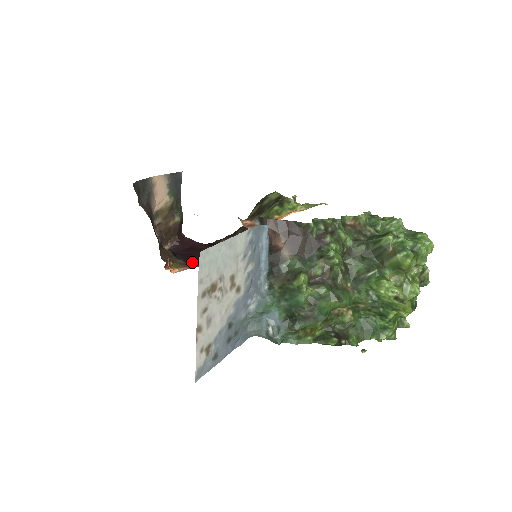
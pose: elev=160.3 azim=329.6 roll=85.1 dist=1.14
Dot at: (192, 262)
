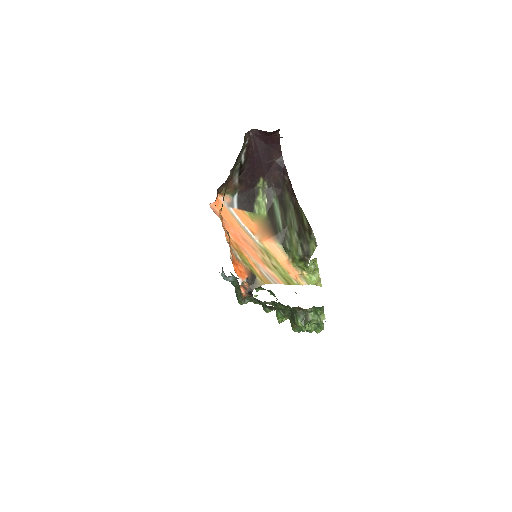
Dot at: (245, 183)
